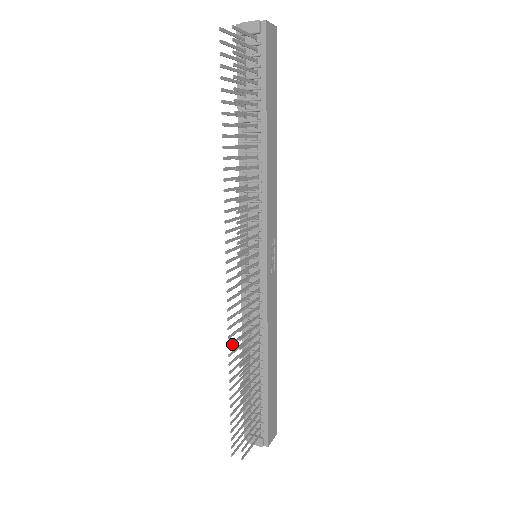
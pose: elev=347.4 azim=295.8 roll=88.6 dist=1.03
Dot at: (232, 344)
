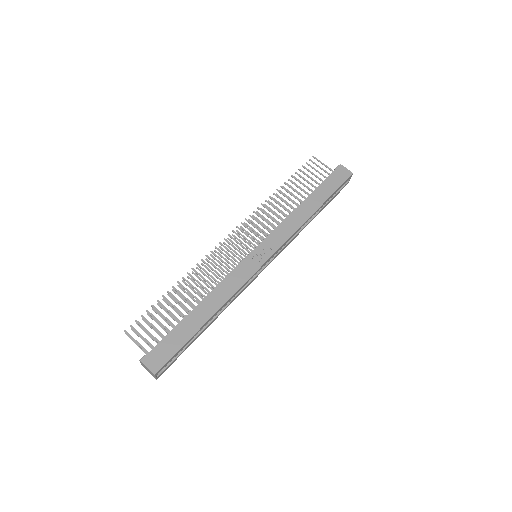
Dot at: (196, 275)
